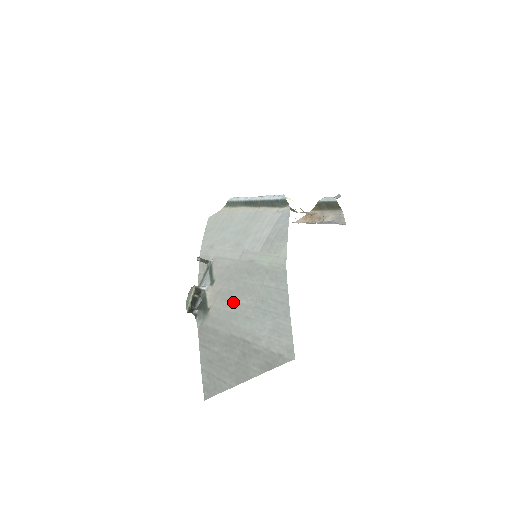
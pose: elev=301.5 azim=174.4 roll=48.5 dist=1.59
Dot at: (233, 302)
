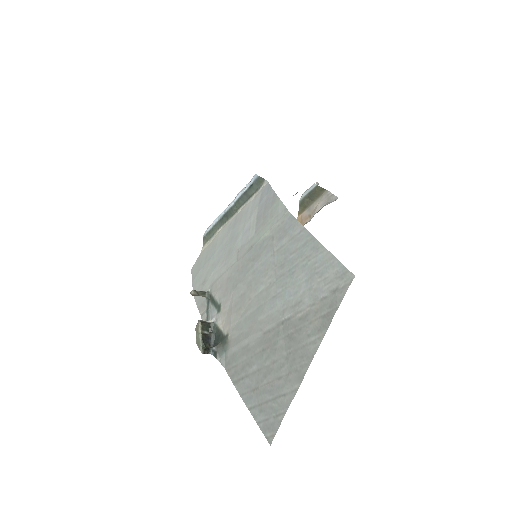
Dot at: (250, 301)
